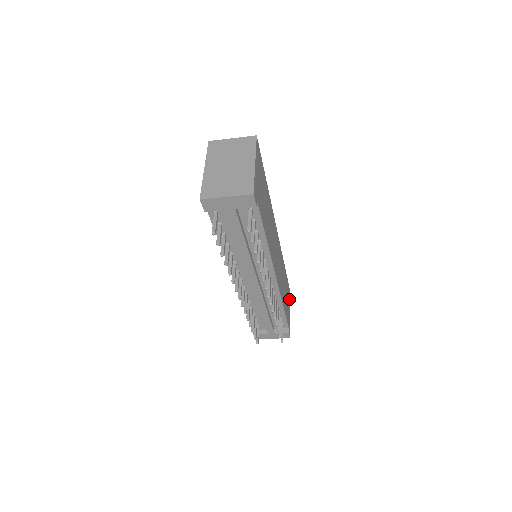
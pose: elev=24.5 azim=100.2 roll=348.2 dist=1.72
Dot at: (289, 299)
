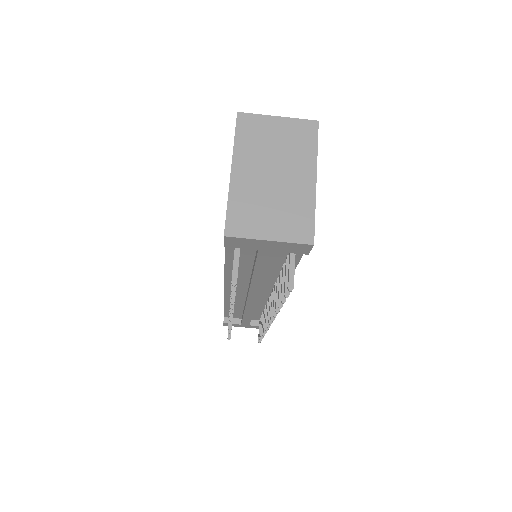
Dot at: occluded
